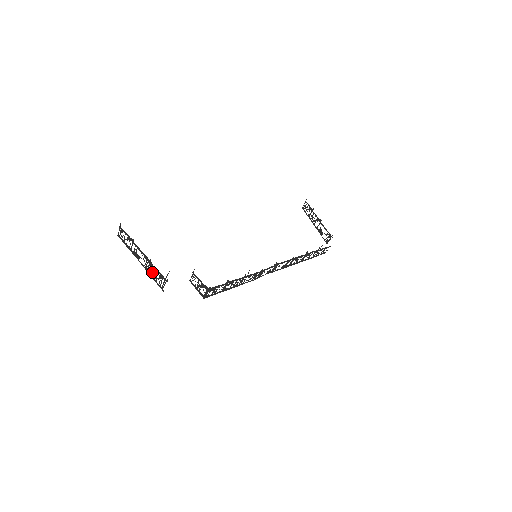
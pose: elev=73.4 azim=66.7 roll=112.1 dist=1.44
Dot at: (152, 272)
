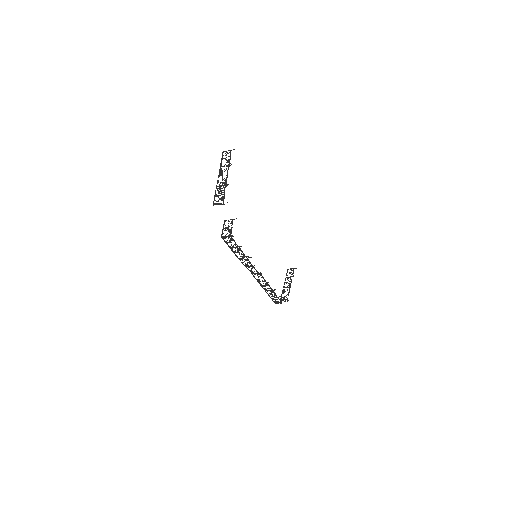
Dot at: (220, 191)
